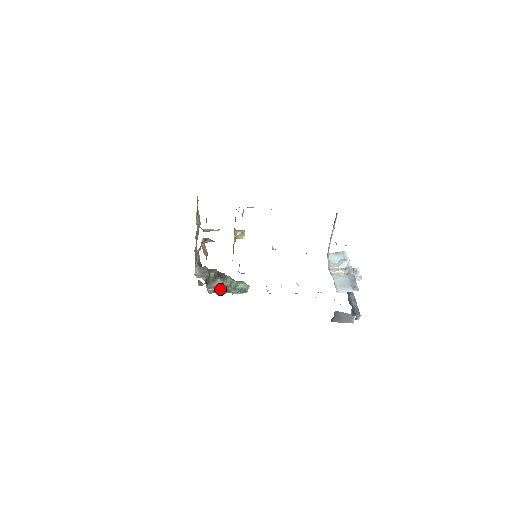
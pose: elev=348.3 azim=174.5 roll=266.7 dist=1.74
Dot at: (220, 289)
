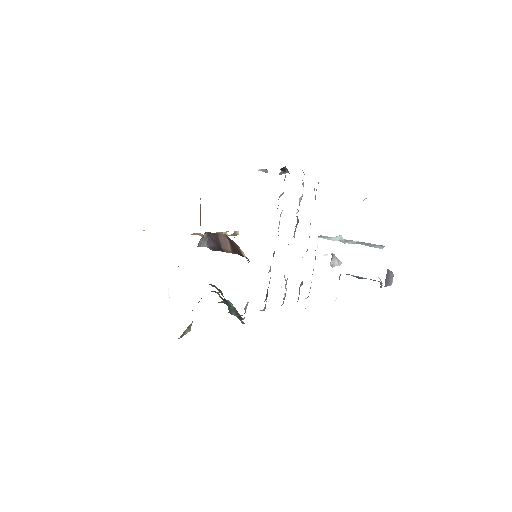
Dot at: (236, 314)
